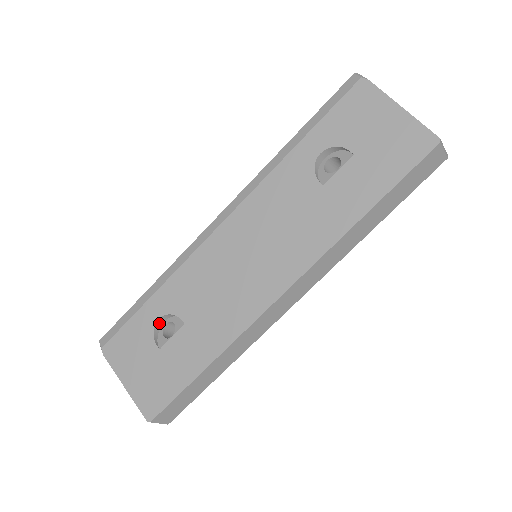
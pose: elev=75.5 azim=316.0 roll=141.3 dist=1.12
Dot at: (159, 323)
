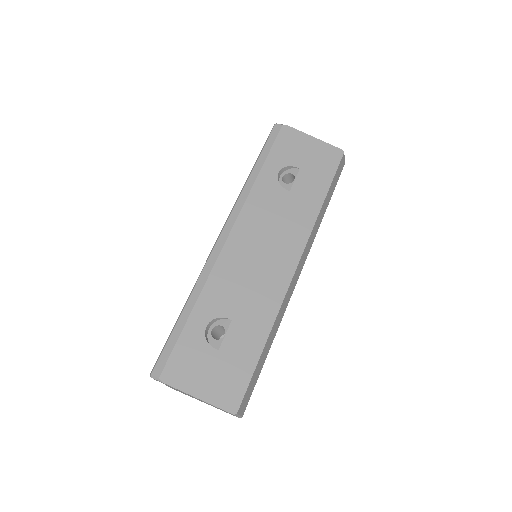
Dot at: (206, 331)
